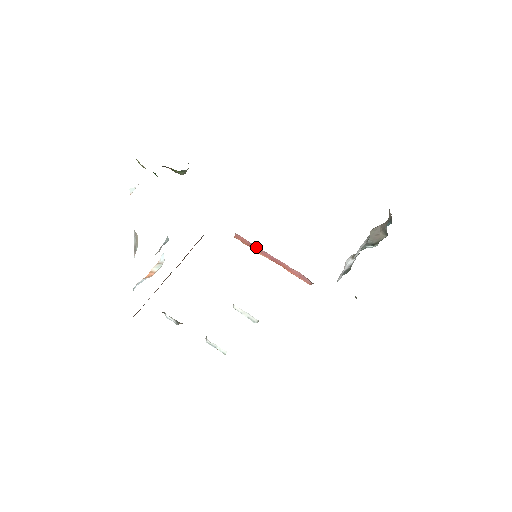
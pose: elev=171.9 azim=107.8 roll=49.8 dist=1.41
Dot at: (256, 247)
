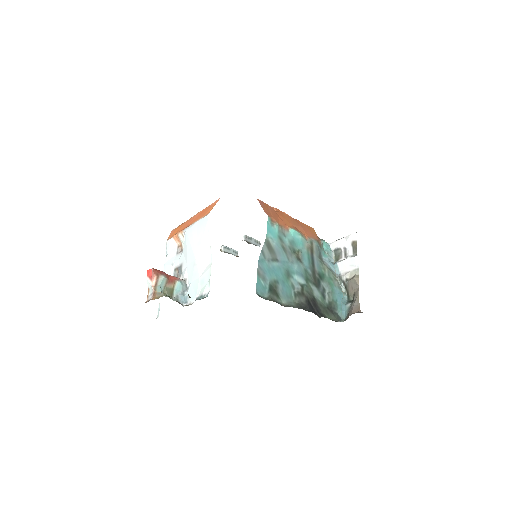
Dot at: occluded
